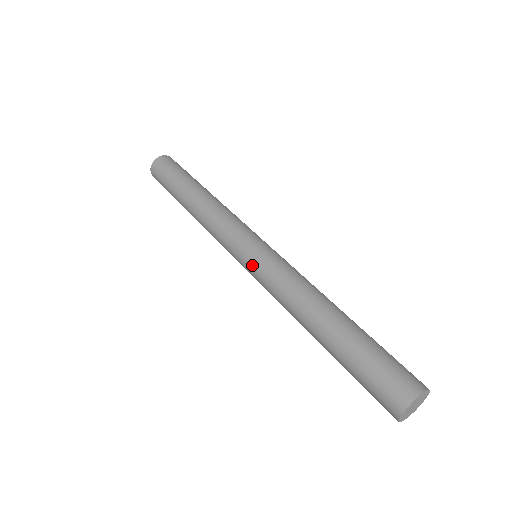
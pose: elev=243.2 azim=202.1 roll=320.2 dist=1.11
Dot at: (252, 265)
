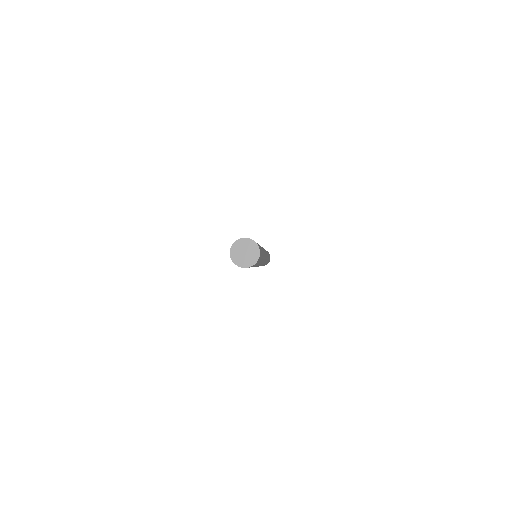
Dot at: occluded
